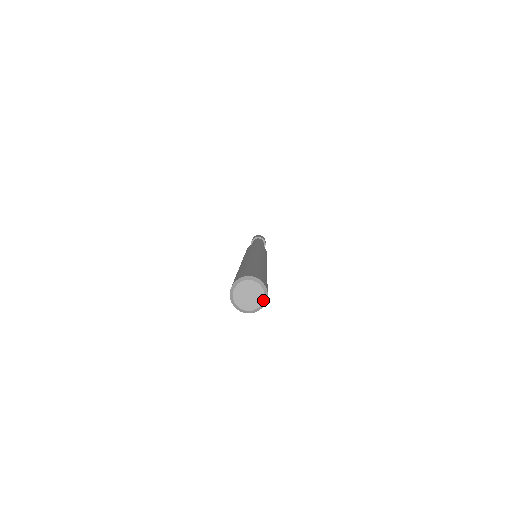
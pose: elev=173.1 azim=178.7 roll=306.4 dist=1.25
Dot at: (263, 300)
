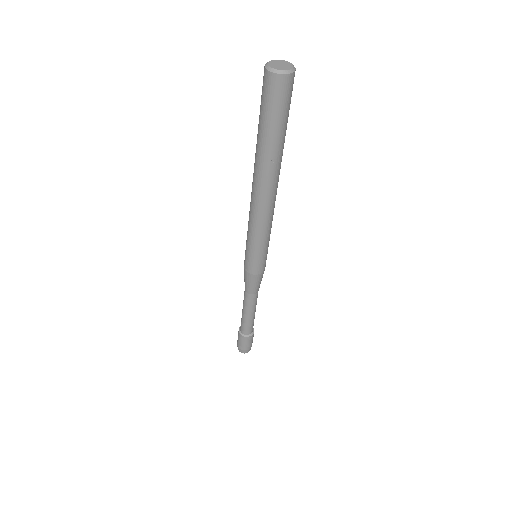
Dot at: (289, 70)
